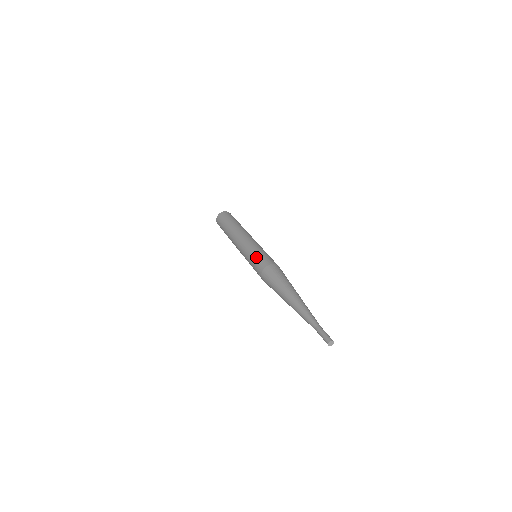
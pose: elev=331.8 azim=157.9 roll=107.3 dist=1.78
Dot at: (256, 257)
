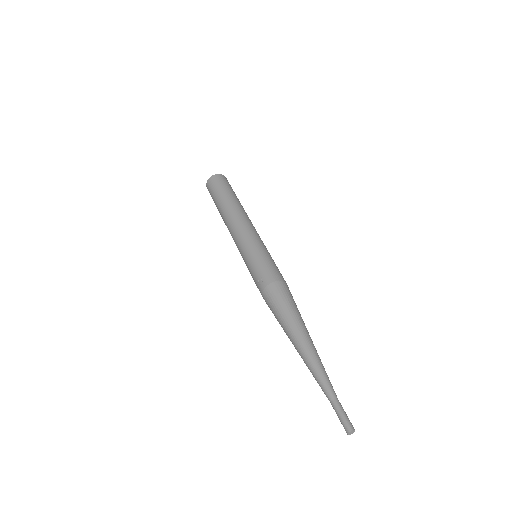
Dot at: (268, 260)
